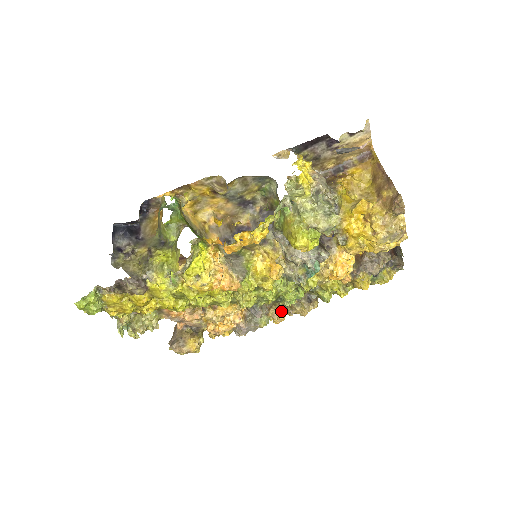
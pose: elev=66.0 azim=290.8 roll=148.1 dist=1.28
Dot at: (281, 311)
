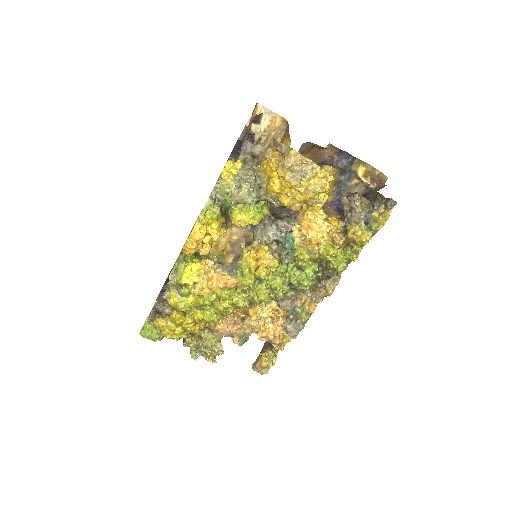
Dot at: (310, 299)
